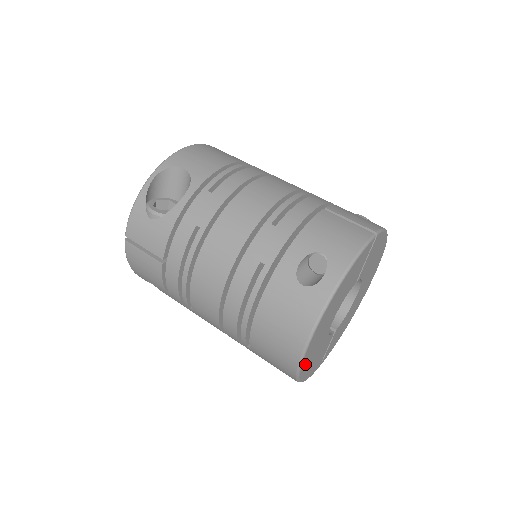
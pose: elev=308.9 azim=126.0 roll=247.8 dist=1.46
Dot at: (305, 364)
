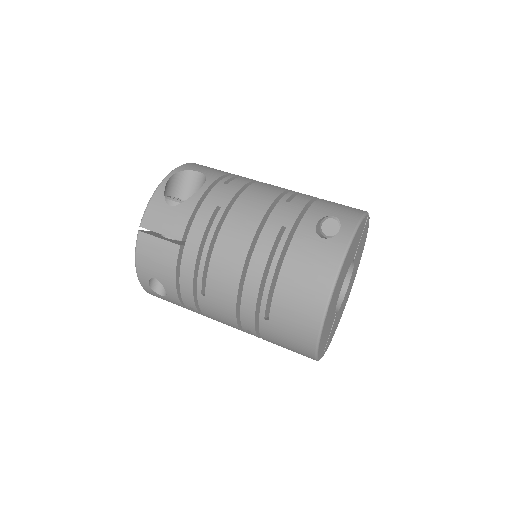
Dot at: (326, 321)
